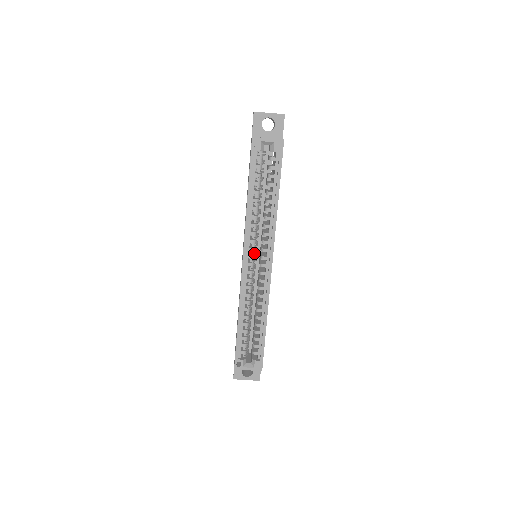
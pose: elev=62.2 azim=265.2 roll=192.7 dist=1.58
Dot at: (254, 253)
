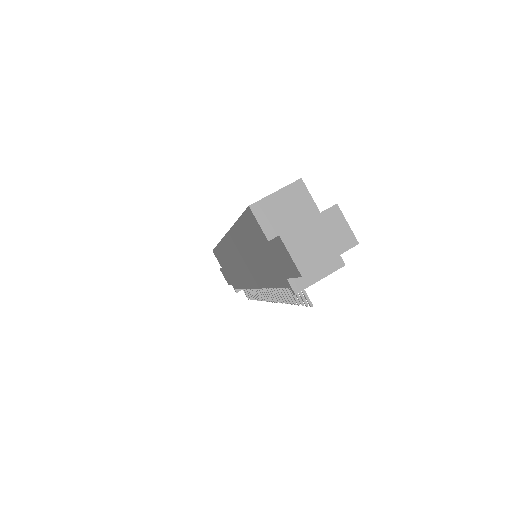
Dot at: occluded
